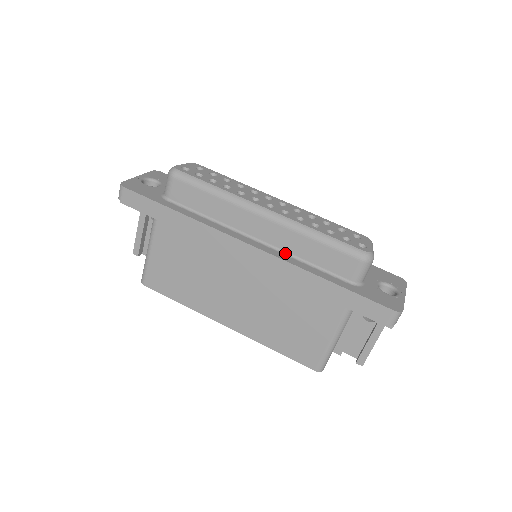
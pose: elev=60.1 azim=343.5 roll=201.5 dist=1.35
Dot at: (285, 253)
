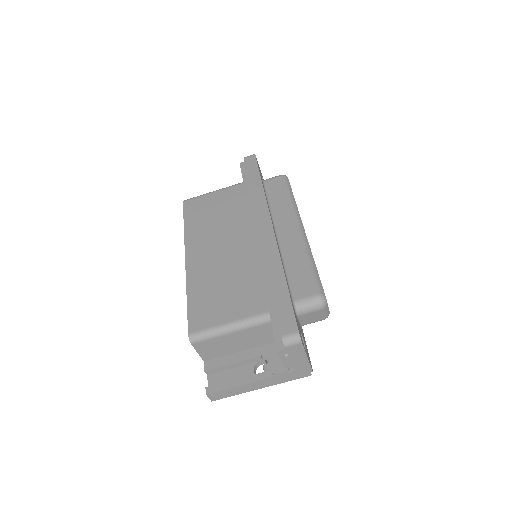
Dot at: (281, 252)
